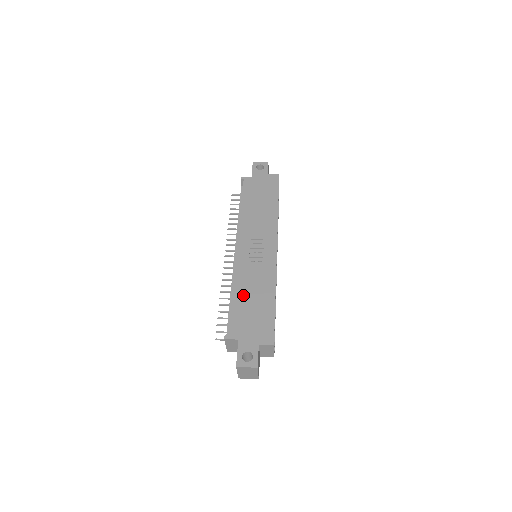
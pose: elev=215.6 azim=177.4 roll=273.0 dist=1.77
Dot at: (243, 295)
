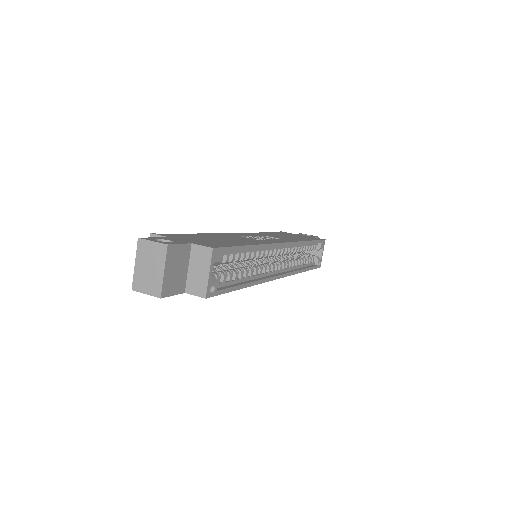
Dot at: (211, 236)
